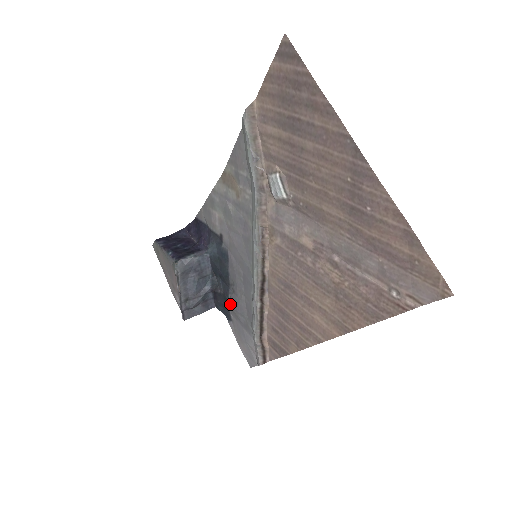
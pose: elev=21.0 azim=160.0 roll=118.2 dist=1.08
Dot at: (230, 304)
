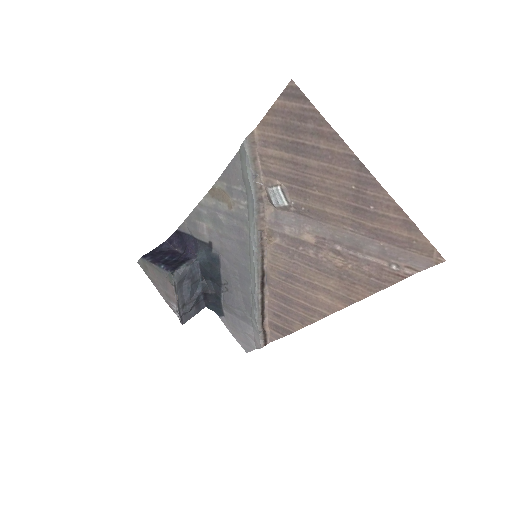
Dot at: (224, 301)
